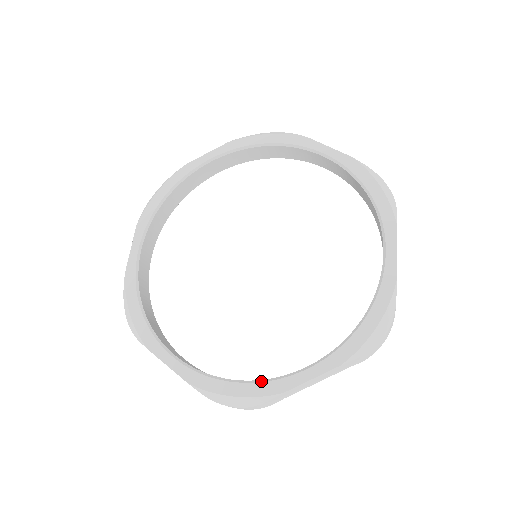
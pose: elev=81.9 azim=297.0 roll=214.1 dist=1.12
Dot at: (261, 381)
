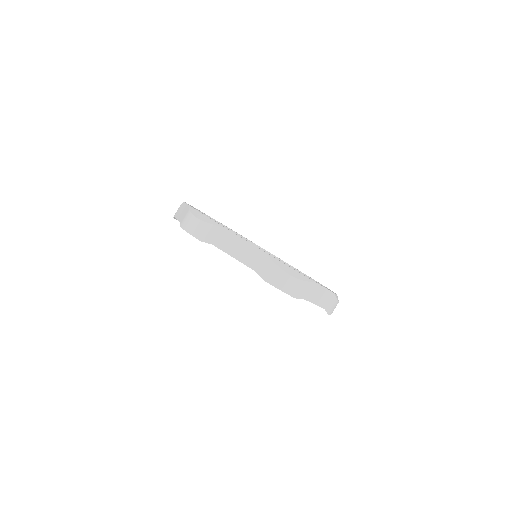
Dot at: occluded
